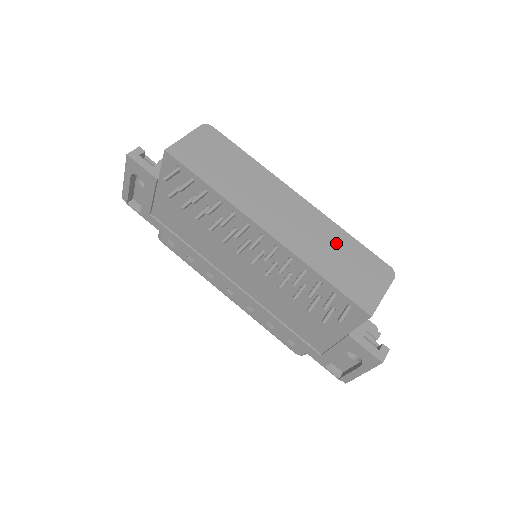
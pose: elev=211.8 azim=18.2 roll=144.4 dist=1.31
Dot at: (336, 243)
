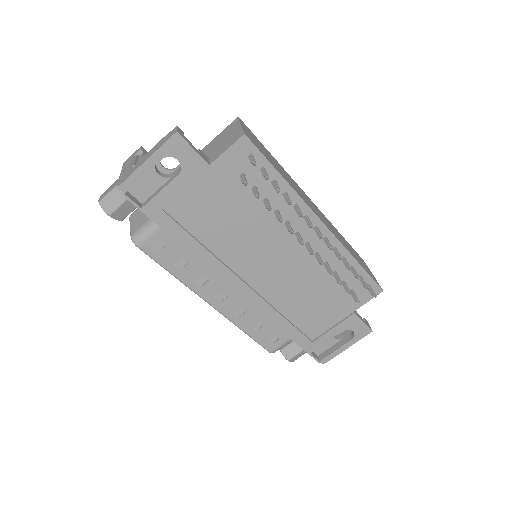
Dot at: (341, 237)
